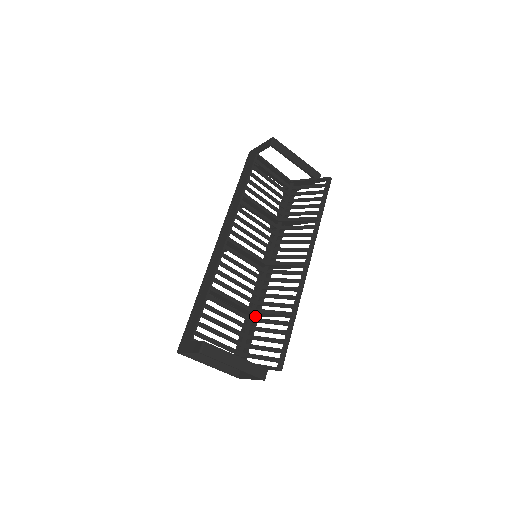
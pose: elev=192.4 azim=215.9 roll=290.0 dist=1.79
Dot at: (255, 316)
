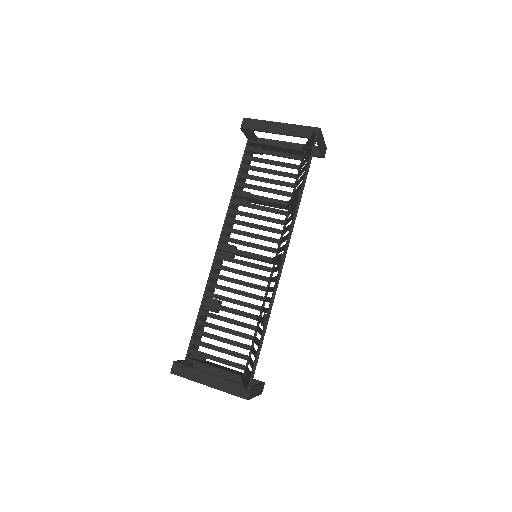
Dot at: occluded
